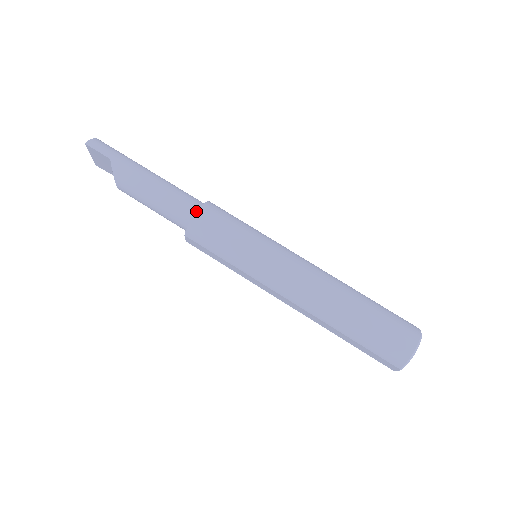
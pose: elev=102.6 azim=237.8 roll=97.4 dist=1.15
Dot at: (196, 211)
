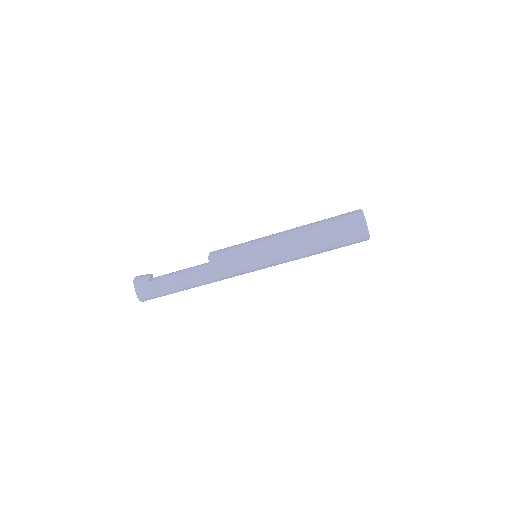
Dot at: occluded
